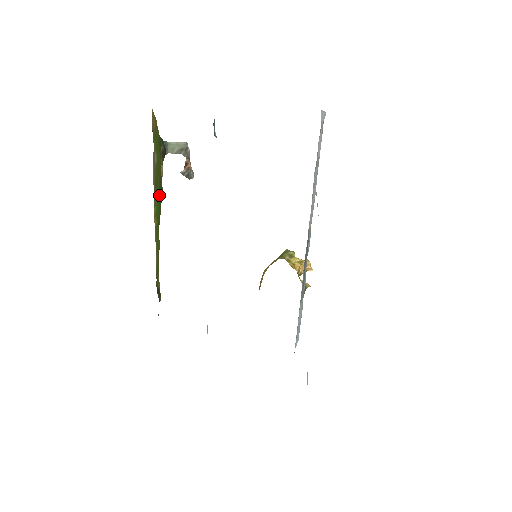
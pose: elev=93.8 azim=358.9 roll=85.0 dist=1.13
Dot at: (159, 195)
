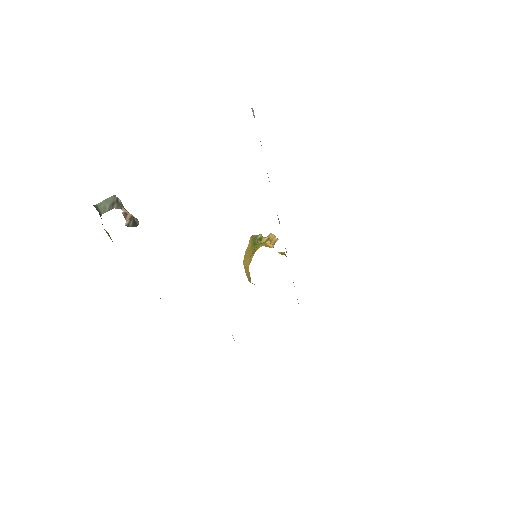
Dot at: occluded
